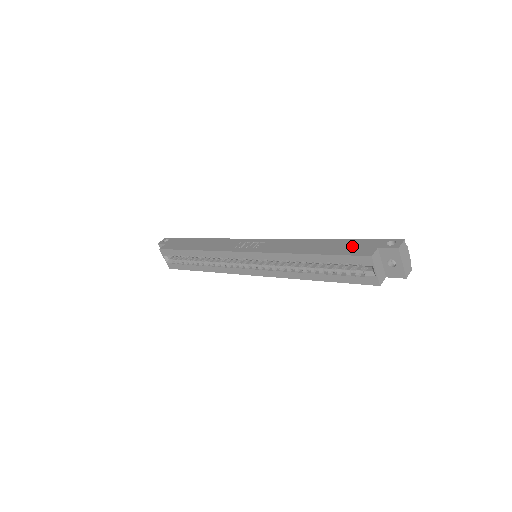
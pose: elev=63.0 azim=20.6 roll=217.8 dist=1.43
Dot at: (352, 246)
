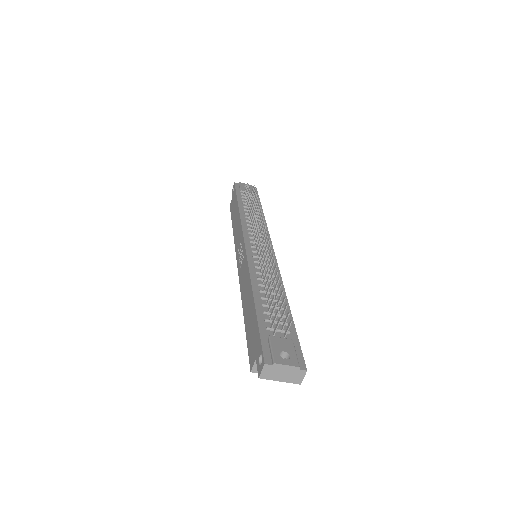
Dot at: (252, 335)
